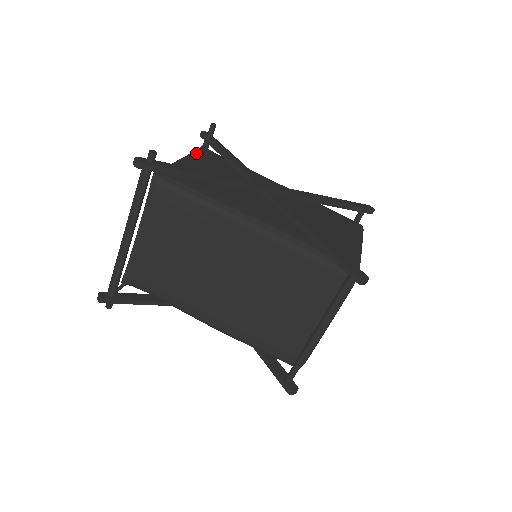
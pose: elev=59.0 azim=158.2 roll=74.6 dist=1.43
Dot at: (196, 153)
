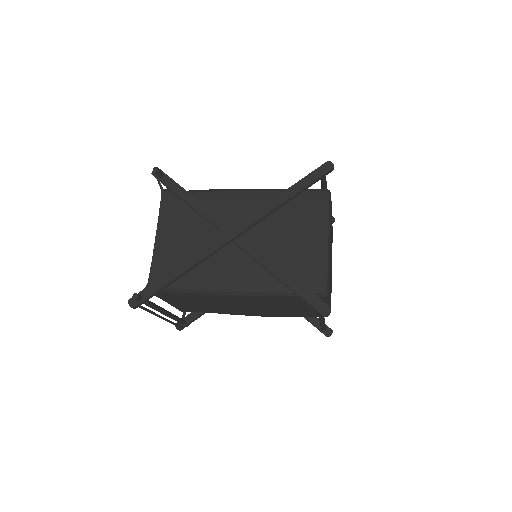
Dot at: (161, 216)
